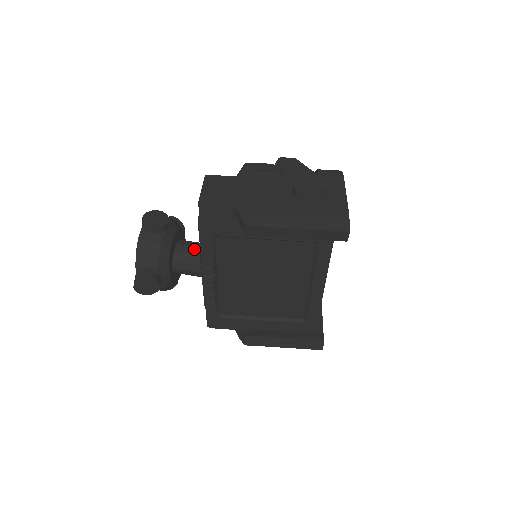
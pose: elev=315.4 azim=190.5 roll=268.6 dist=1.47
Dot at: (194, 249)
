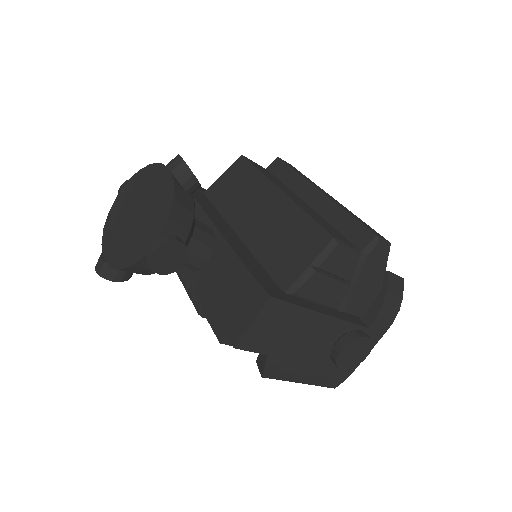
Dot at: (195, 258)
